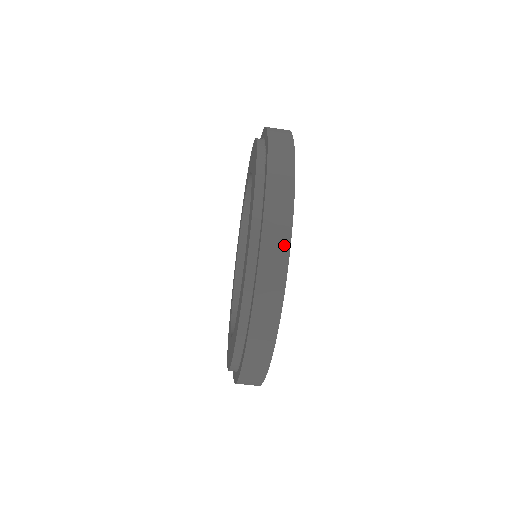
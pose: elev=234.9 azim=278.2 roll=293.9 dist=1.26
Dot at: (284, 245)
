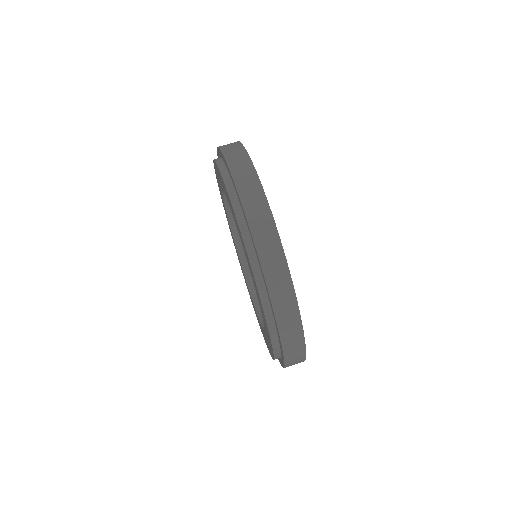
Dot at: (276, 245)
